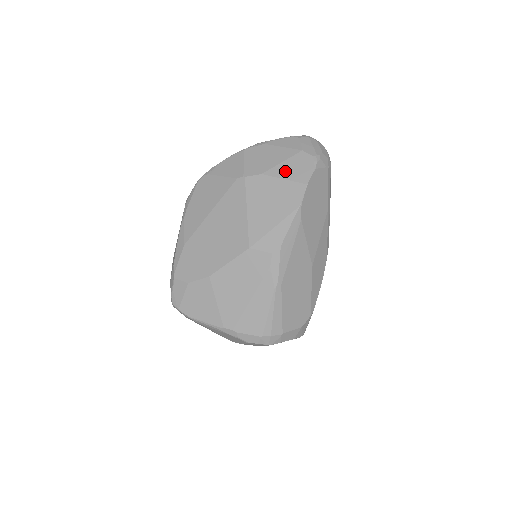
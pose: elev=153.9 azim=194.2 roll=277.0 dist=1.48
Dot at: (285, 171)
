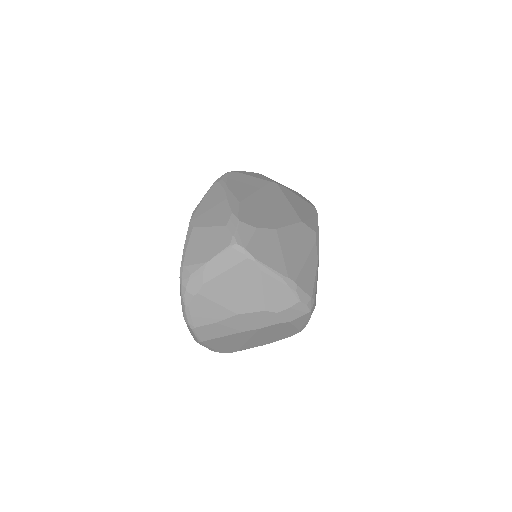
Dot at: (298, 195)
